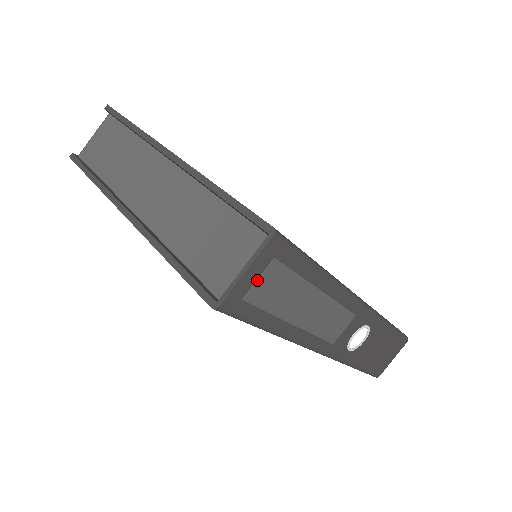
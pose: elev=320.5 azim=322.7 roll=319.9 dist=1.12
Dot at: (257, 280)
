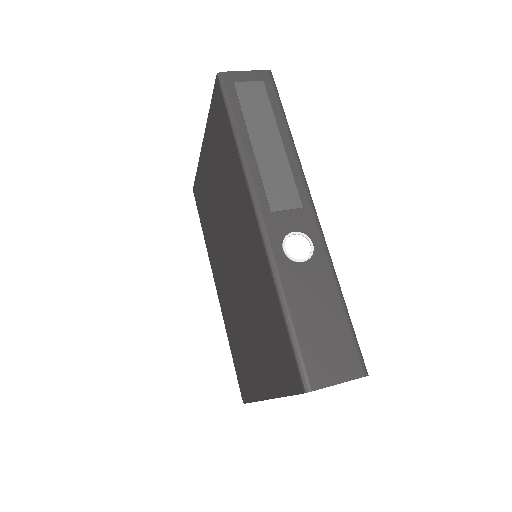
Dot at: (247, 82)
